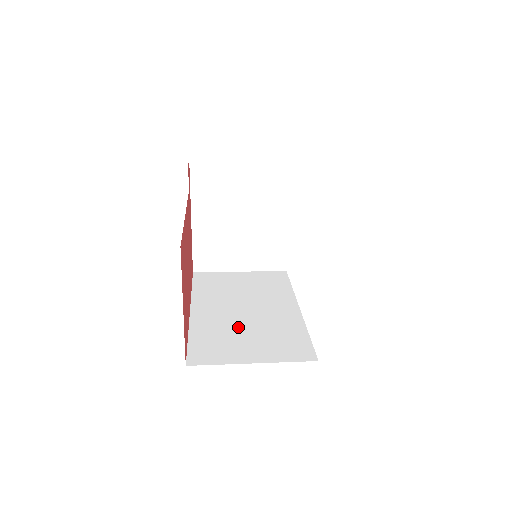
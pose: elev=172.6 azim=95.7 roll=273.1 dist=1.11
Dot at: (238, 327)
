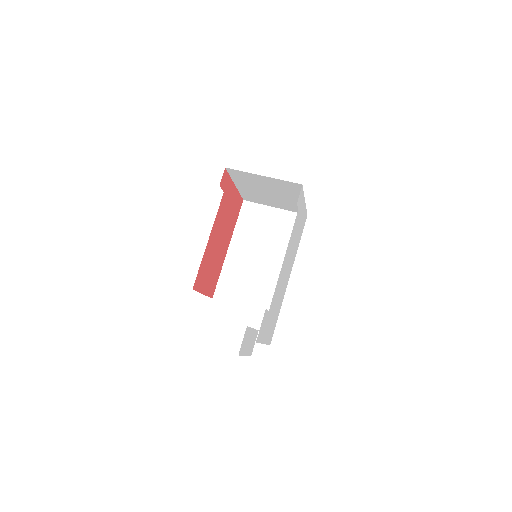
Dot at: (249, 274)
